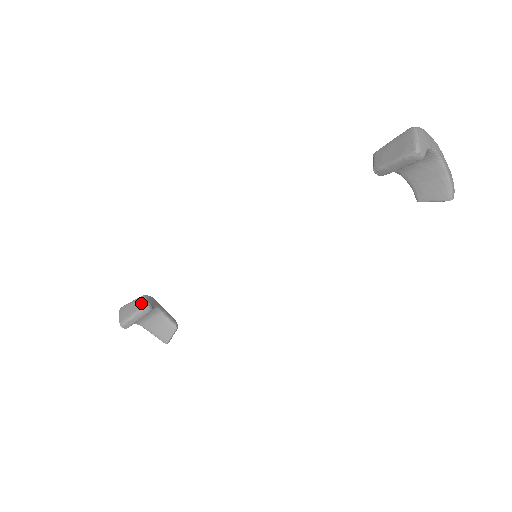
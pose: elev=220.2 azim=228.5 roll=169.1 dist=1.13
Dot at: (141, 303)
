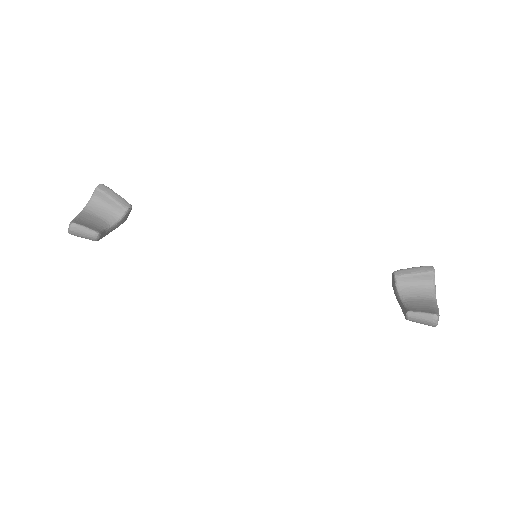
Dot at: occluded
